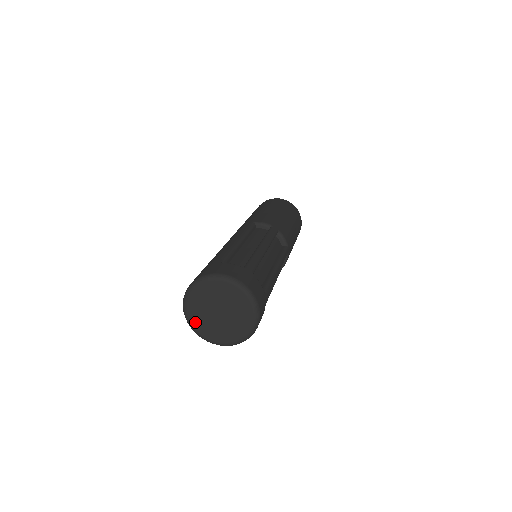
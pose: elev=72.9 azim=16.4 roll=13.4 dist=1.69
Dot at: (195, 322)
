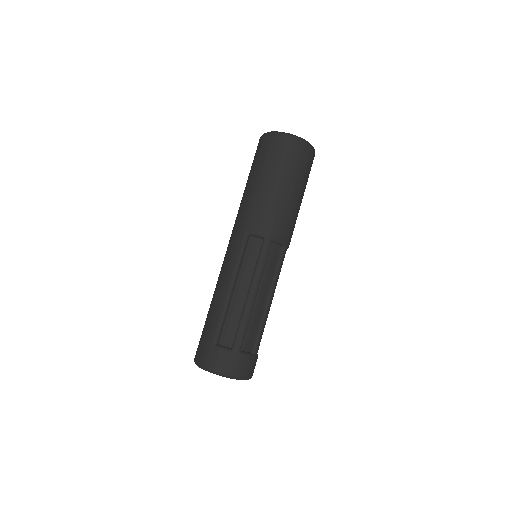
Dot at: occluded
